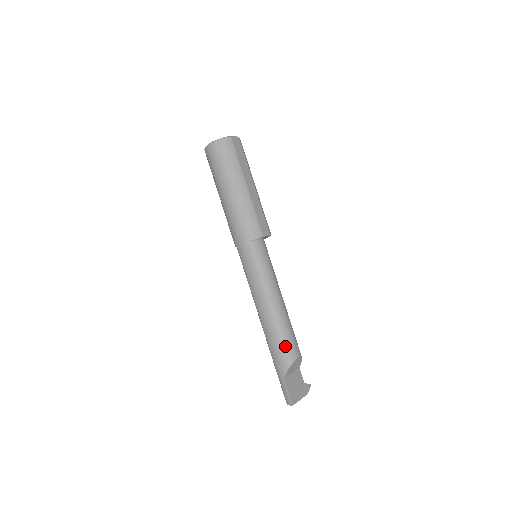
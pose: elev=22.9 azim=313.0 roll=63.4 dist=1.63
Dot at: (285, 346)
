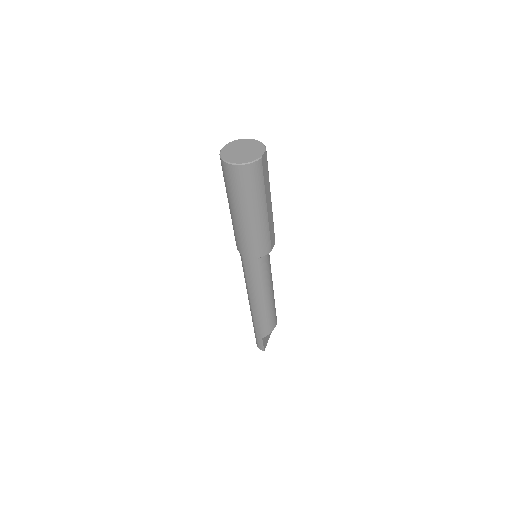
Dot at: (269, 323)
